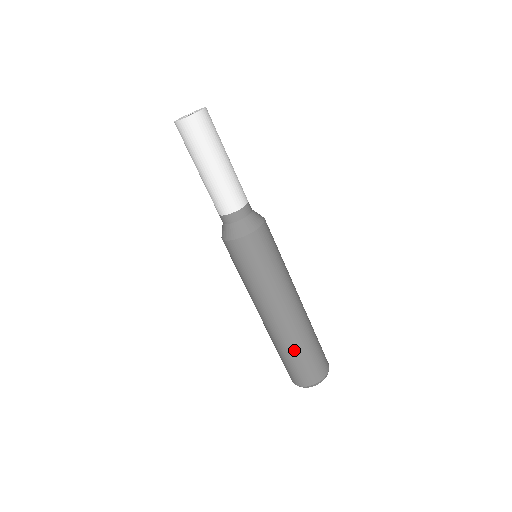
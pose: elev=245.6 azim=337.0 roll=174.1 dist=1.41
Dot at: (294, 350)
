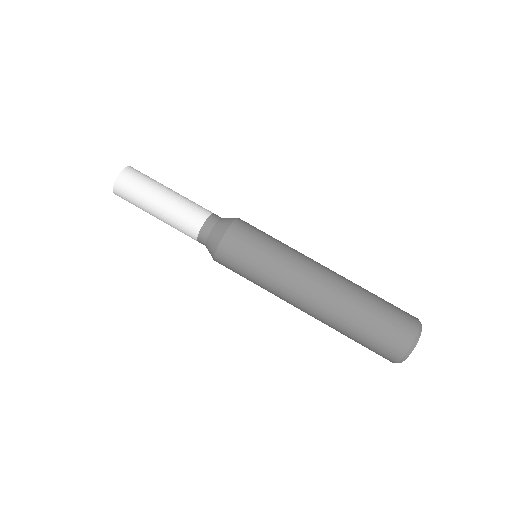
Dot at: (368, 295)
